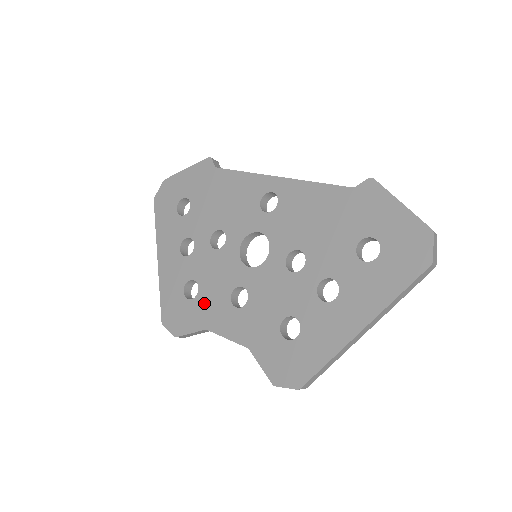
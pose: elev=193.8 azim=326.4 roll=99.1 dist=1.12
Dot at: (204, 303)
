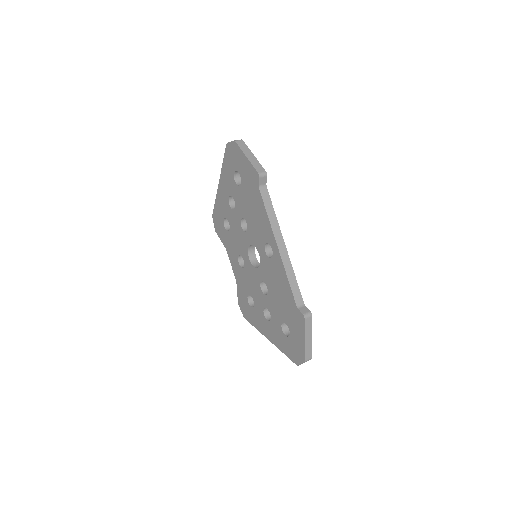
Dot at: (229, 239)
